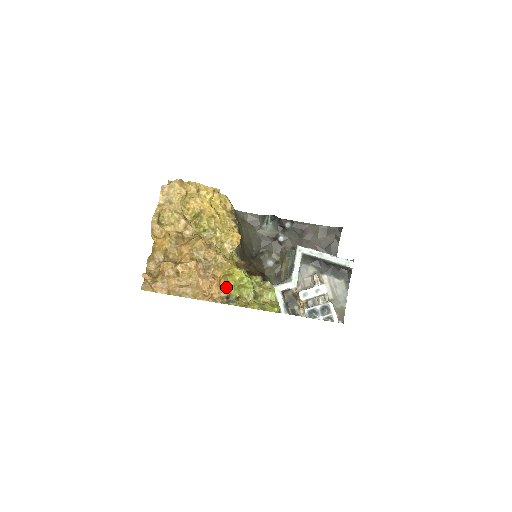
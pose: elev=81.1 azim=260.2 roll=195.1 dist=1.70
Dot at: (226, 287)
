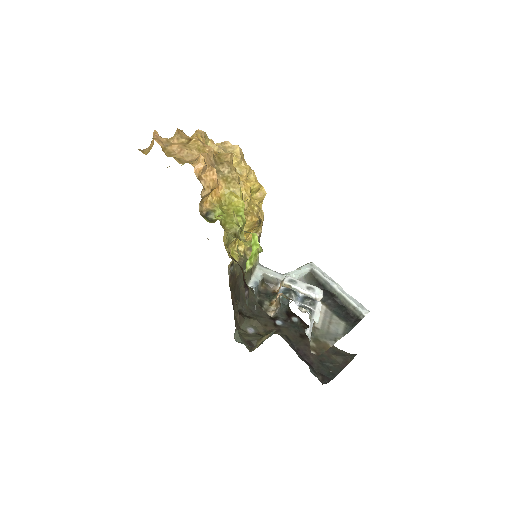
Dot at: (215, 205)
